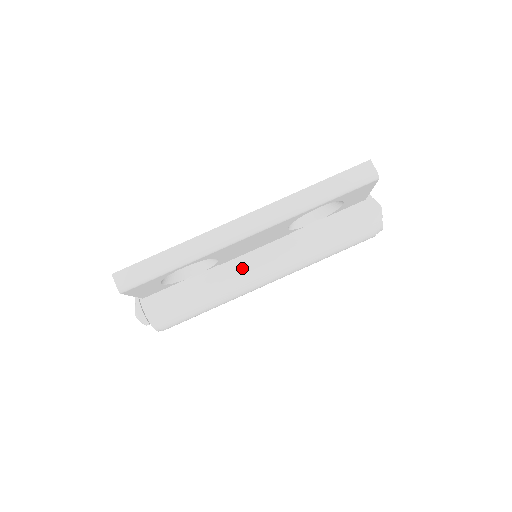
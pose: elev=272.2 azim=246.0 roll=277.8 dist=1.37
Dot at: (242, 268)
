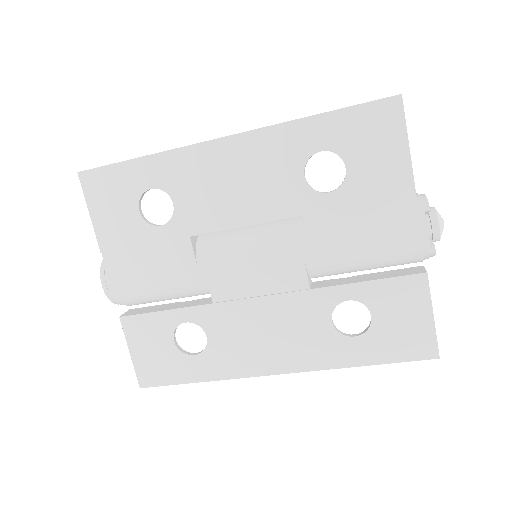
Dot at: occluded
